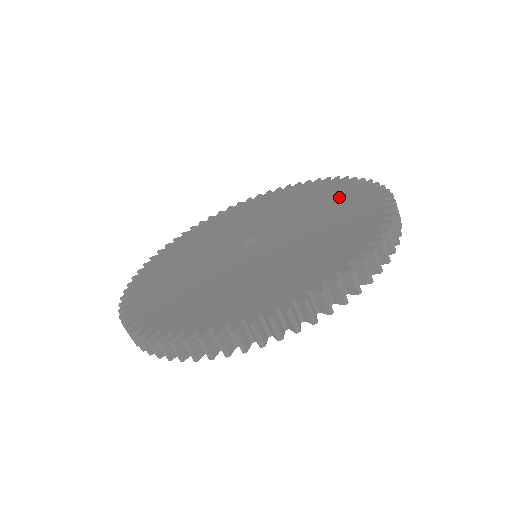
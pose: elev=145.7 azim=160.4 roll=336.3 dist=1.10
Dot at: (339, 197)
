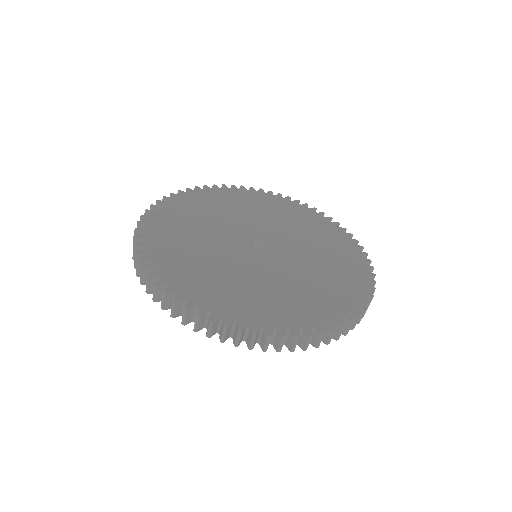
Dot at: (341, 257)
